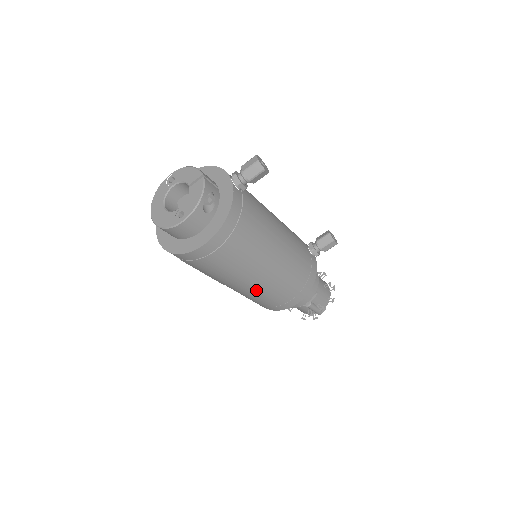
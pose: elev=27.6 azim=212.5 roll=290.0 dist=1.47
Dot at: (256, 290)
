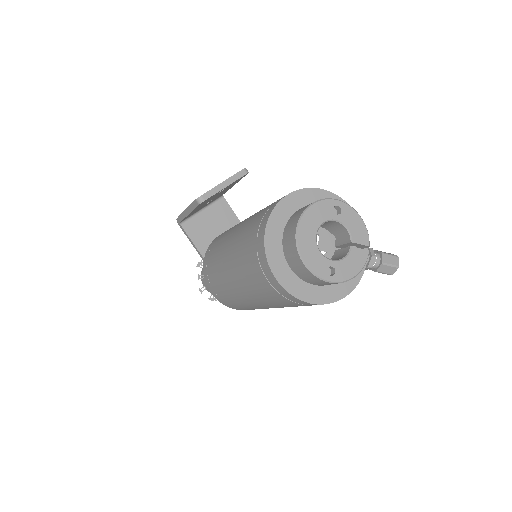
Dot at: (249, 304)
